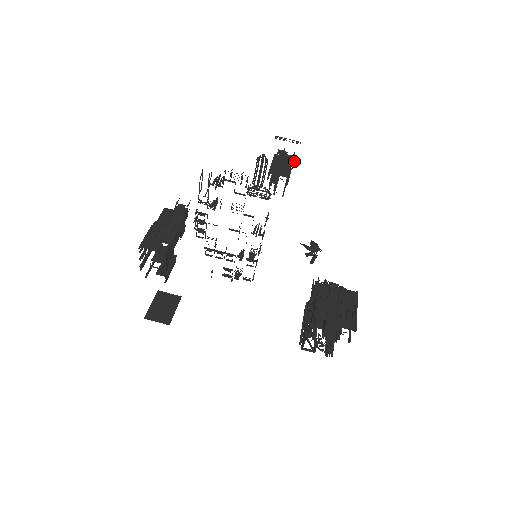
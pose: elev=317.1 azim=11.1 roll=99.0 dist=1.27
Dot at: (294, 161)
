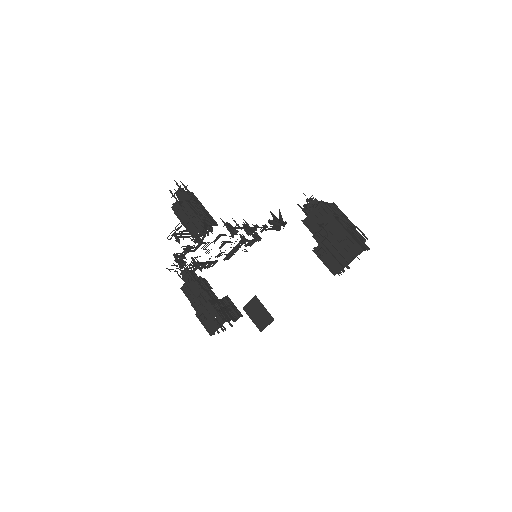
Dot at: (186, 193)
